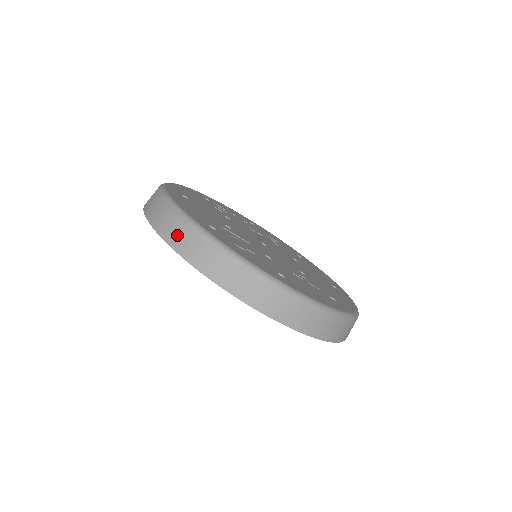
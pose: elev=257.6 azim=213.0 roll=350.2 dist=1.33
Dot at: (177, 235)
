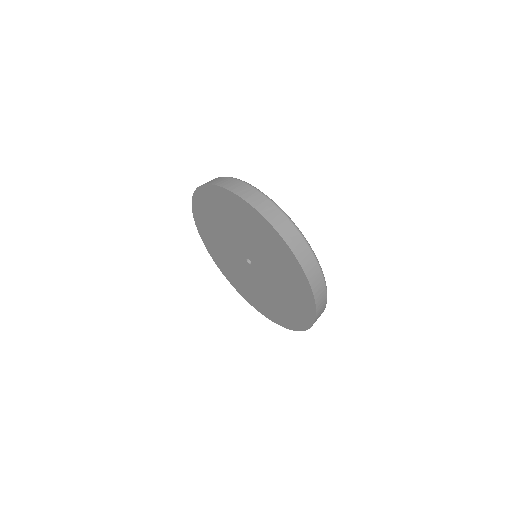
Dot at: occluded
